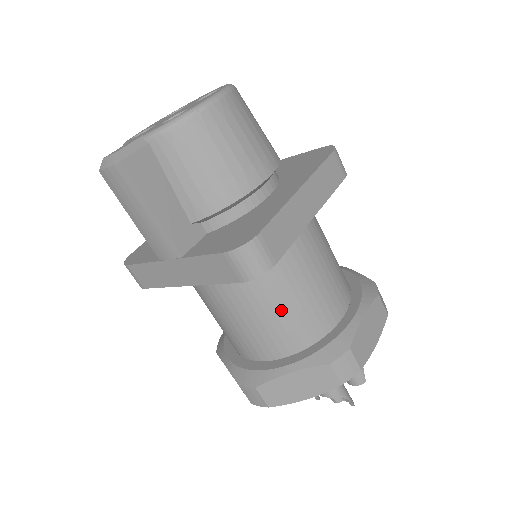
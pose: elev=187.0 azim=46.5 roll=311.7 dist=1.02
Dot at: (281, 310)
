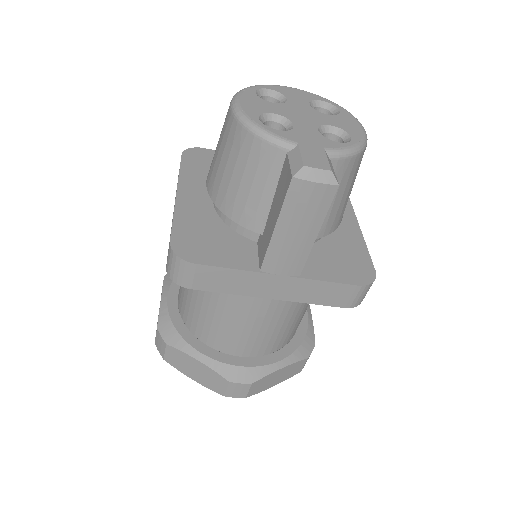
Dot at: (298, 317)
